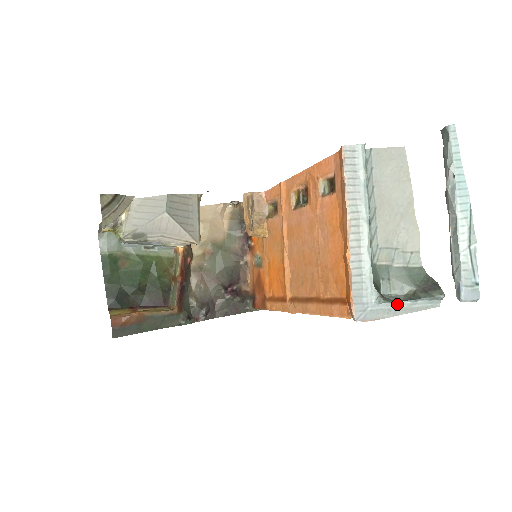
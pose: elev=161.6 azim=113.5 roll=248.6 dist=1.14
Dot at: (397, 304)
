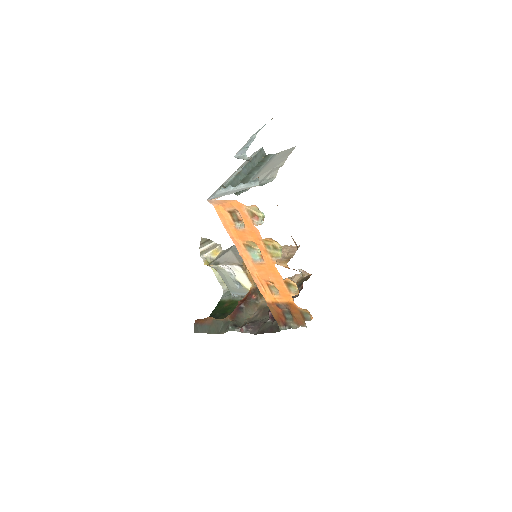
Dot at: (231, 188)
